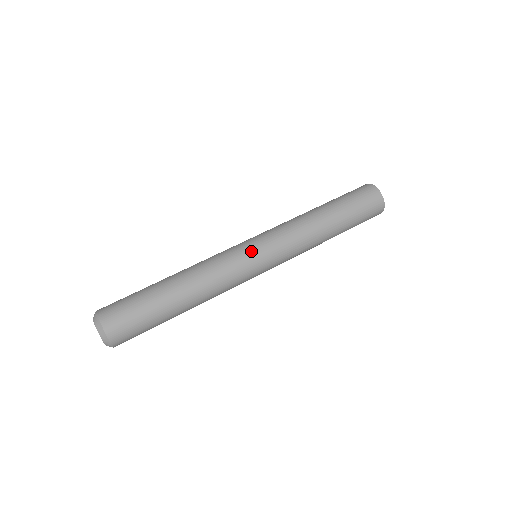
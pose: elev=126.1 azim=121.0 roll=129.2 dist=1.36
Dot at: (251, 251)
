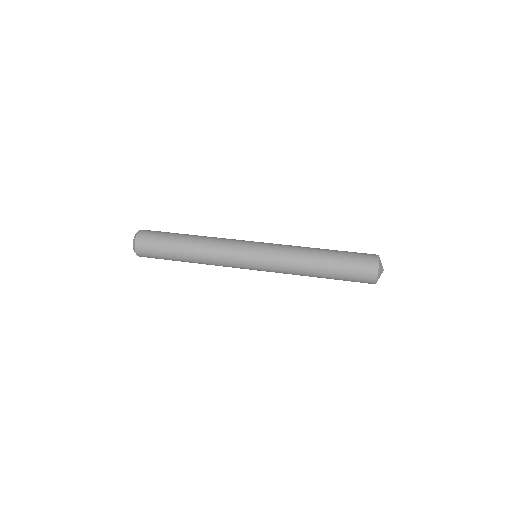
Dot at: (247, 256)
